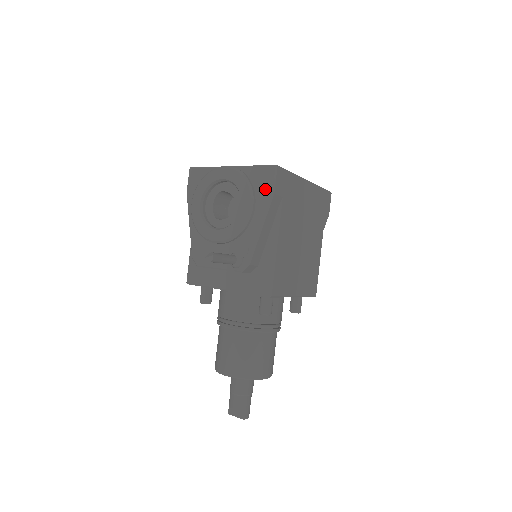
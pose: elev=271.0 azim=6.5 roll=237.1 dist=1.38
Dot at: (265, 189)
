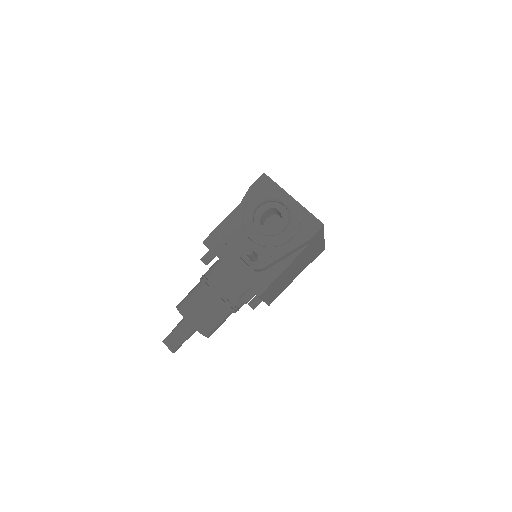
Dot at: (306, 232)
